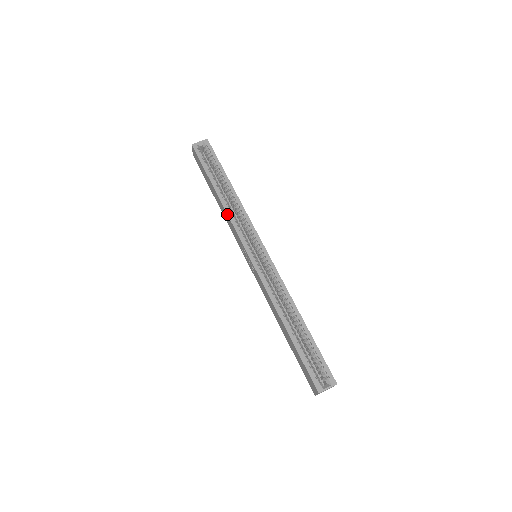
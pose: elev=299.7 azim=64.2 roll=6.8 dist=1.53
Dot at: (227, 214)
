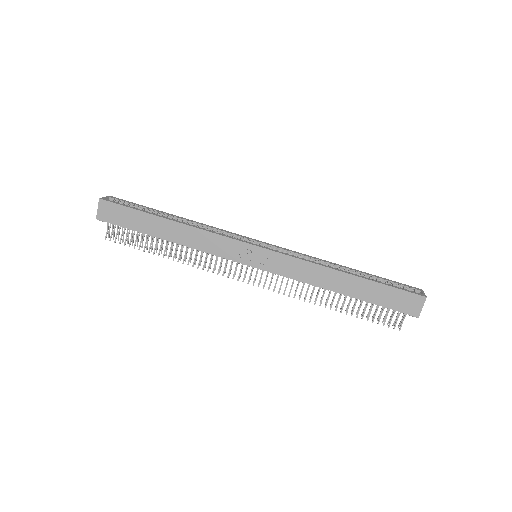
Dot at: (202, 229)
